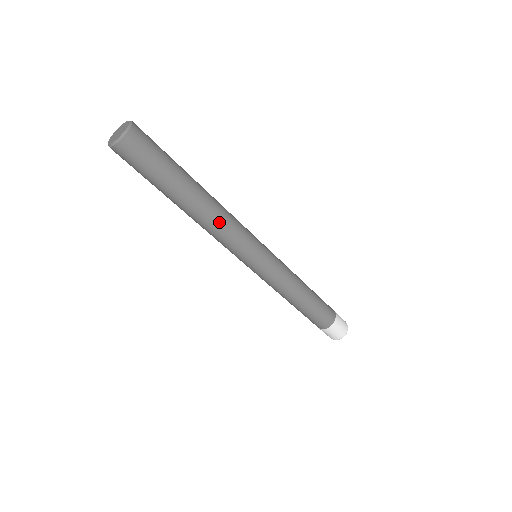
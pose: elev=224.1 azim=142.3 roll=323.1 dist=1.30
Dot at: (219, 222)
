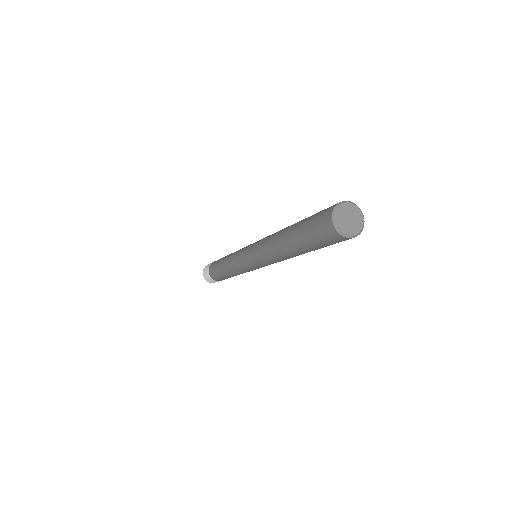
Dot at: occluded
